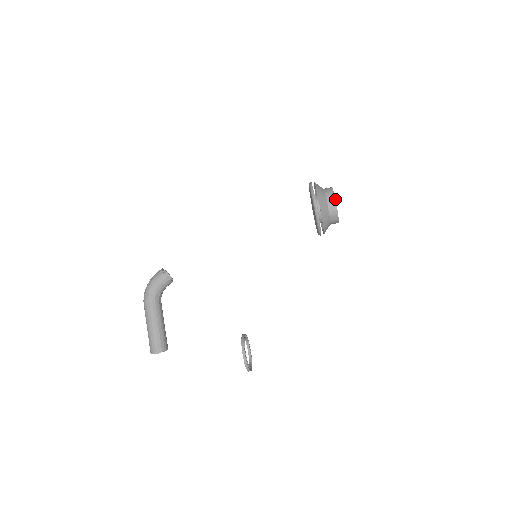
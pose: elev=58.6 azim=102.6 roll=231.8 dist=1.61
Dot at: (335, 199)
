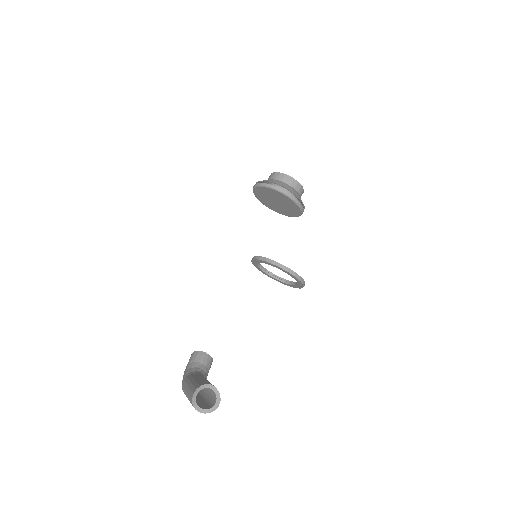
Dot at: (270, 175)
